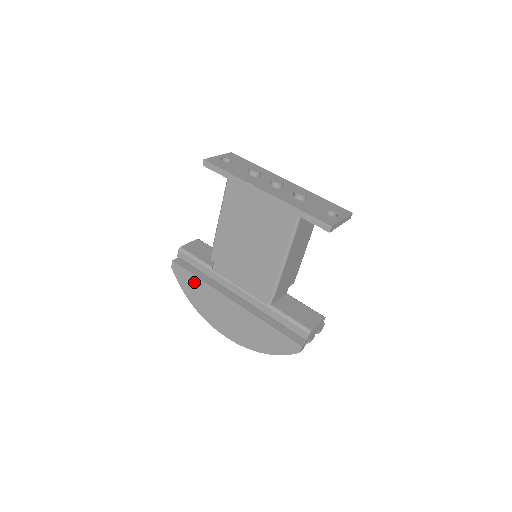
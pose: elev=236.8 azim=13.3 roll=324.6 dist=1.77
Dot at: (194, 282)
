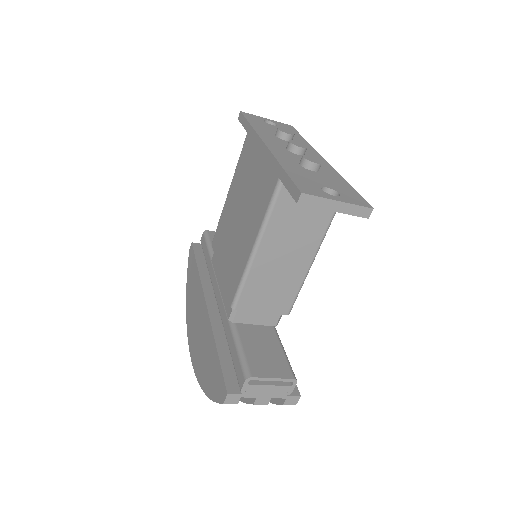
Dot at: (194, 272)
